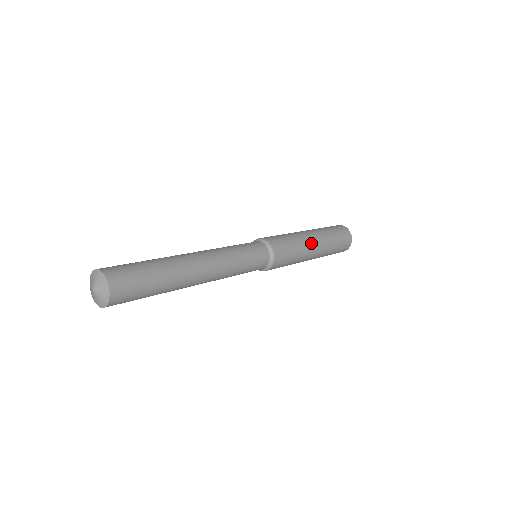
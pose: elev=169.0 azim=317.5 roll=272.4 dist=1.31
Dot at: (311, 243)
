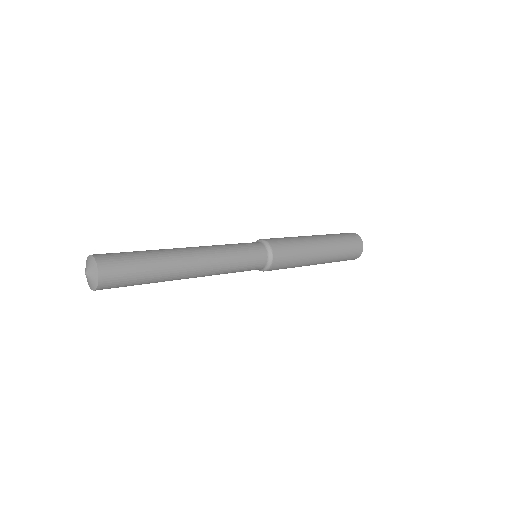
Dot at: (310, 239)
